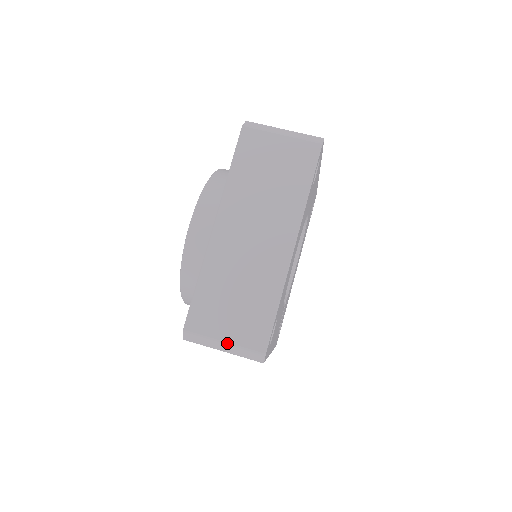
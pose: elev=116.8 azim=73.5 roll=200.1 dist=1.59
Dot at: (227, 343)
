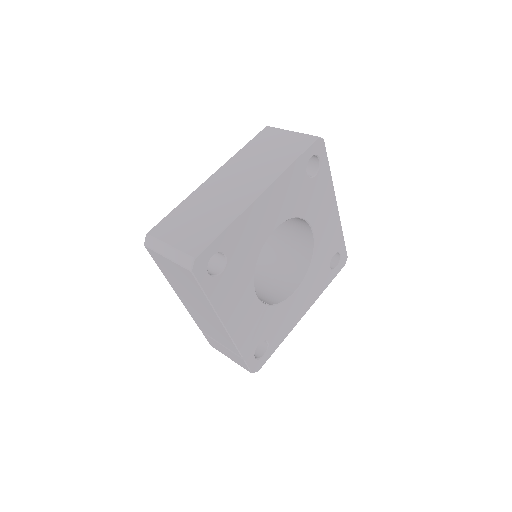
Dot at: (171, 246)
